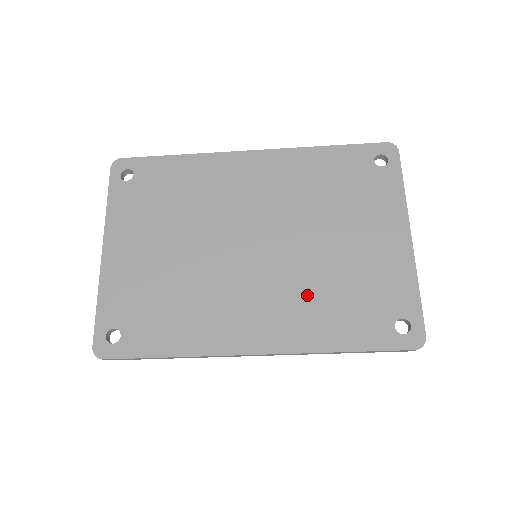
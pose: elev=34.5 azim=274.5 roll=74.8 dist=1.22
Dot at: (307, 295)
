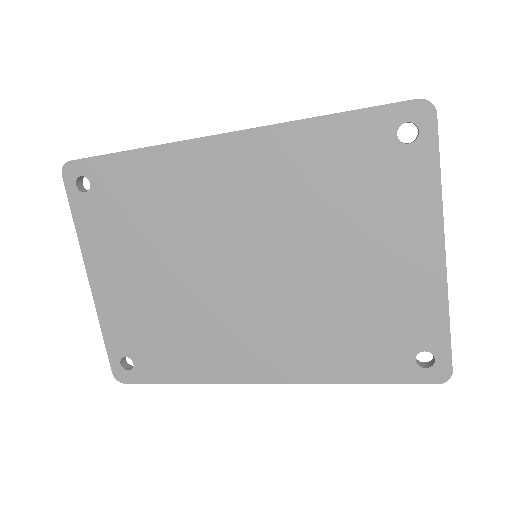
Dot at: (312, 325)
